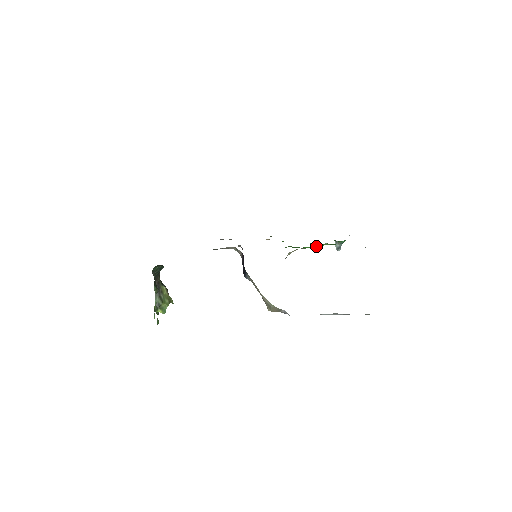
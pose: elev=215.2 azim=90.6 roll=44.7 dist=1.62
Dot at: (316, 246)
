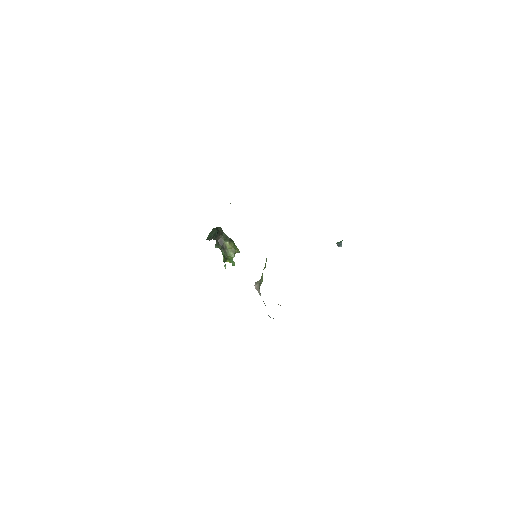
Dot at: occluded
